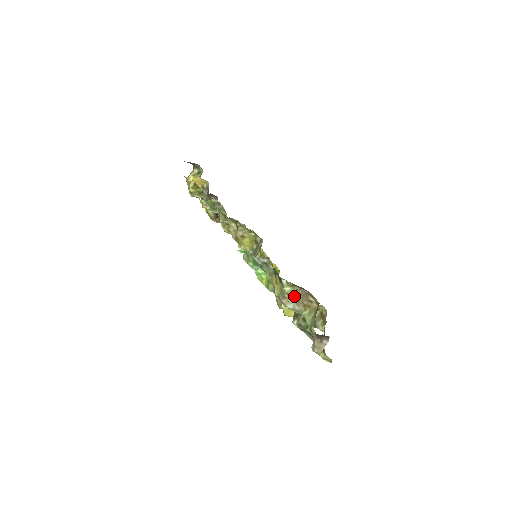
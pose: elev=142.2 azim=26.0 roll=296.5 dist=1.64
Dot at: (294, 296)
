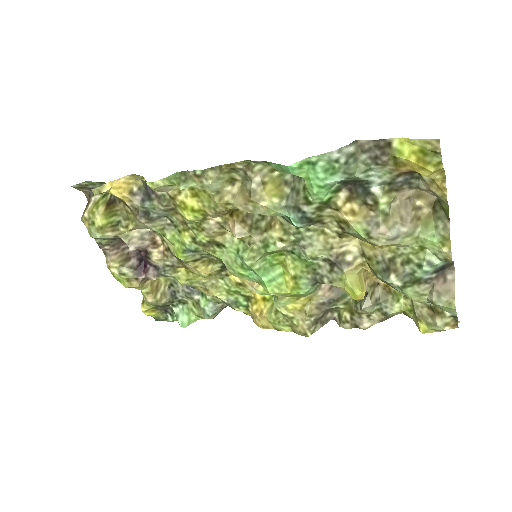
Dot at: (391, 215)
